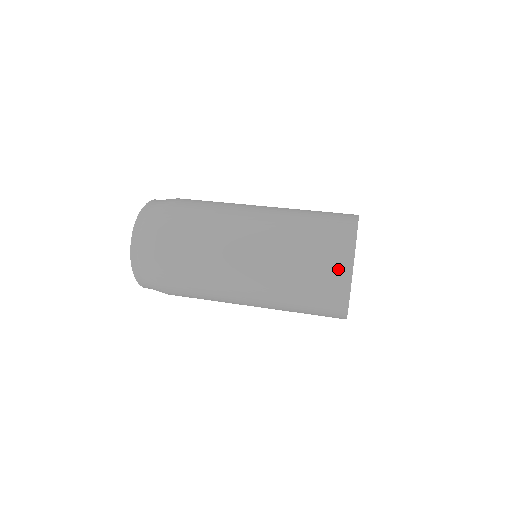
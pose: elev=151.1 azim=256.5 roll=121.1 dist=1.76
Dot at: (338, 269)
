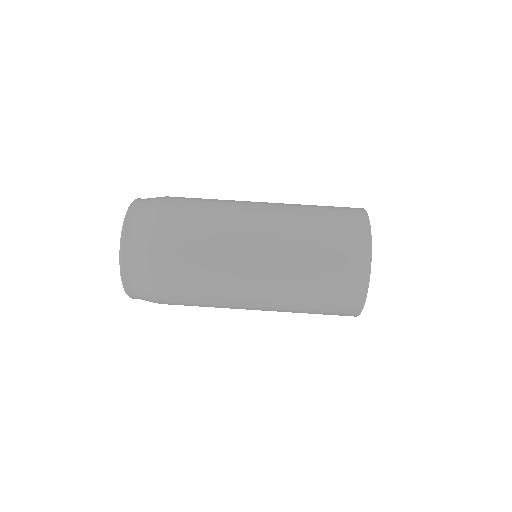
Dot at: occluded
